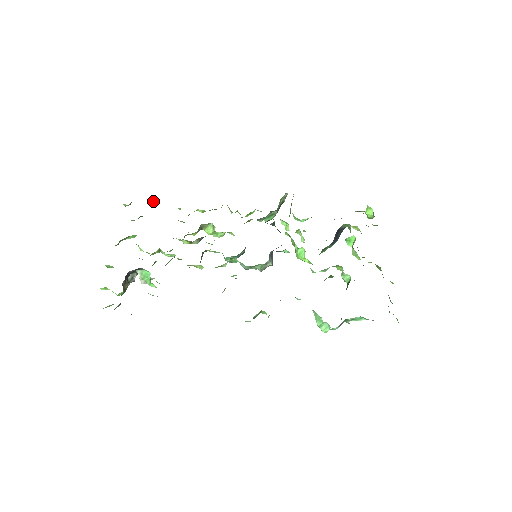
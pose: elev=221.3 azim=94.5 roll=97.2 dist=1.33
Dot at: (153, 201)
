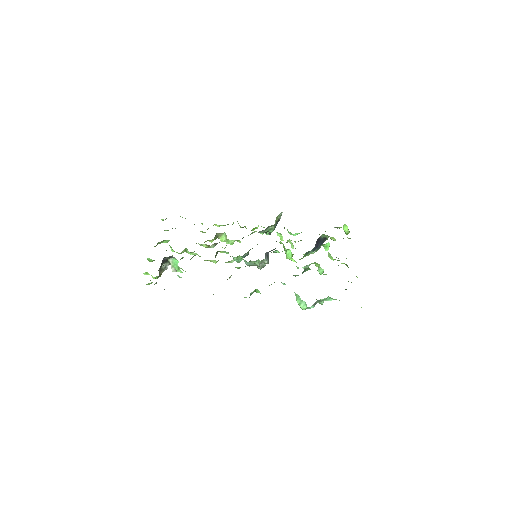
Dot at: occluded
